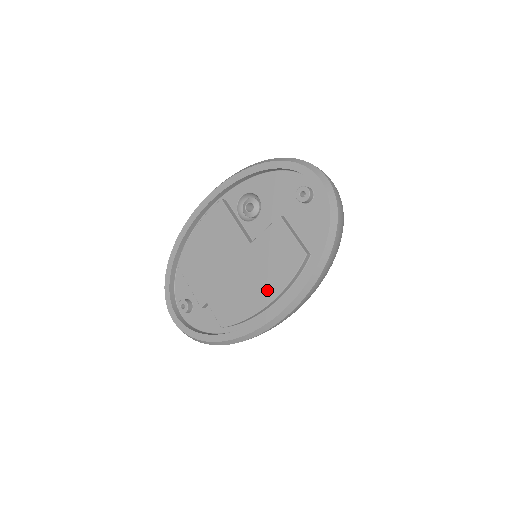
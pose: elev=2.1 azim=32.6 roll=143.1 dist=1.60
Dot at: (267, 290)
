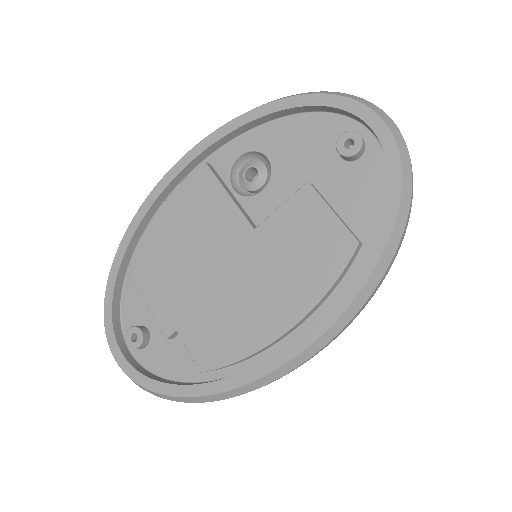
Dot at: (285, 306)
